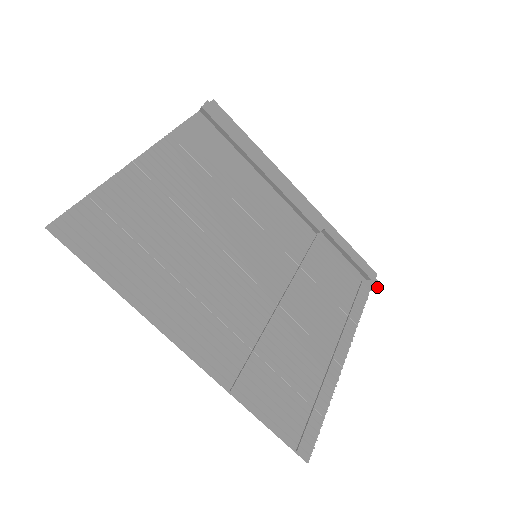
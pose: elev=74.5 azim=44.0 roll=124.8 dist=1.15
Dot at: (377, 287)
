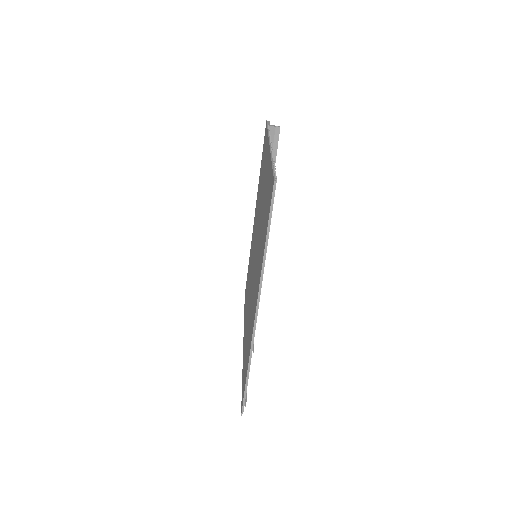
Dot at: occluded
